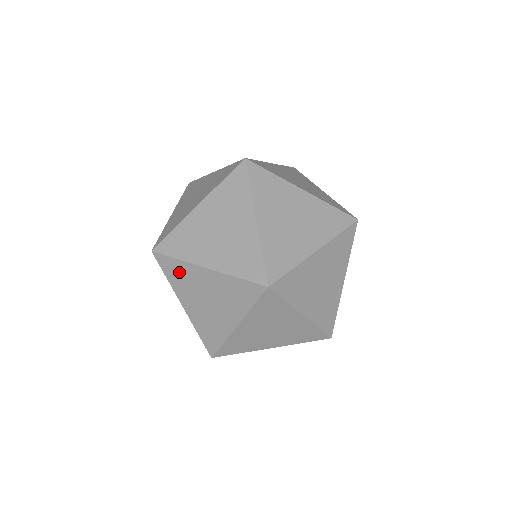
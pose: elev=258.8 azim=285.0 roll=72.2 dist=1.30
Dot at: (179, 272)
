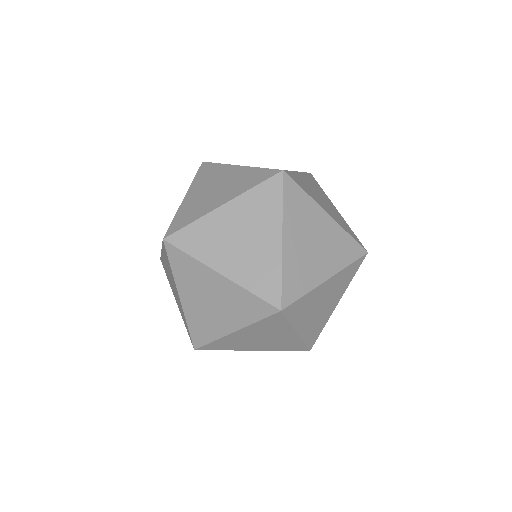
Dot at: (224, 344)
